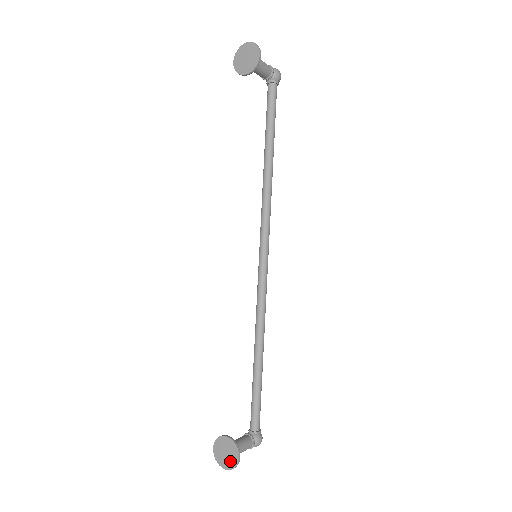
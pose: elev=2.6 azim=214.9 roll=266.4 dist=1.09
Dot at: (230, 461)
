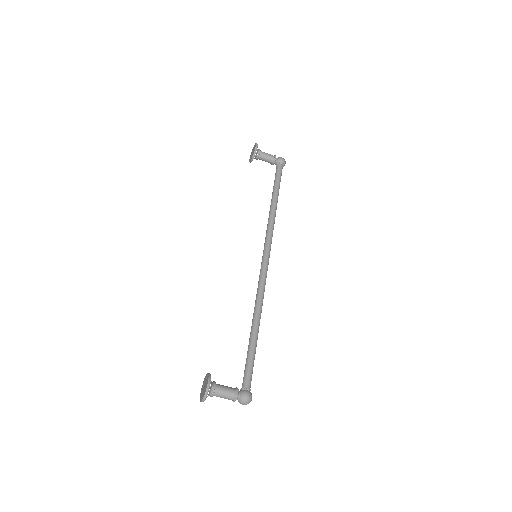
Dot at: (204, 391)
